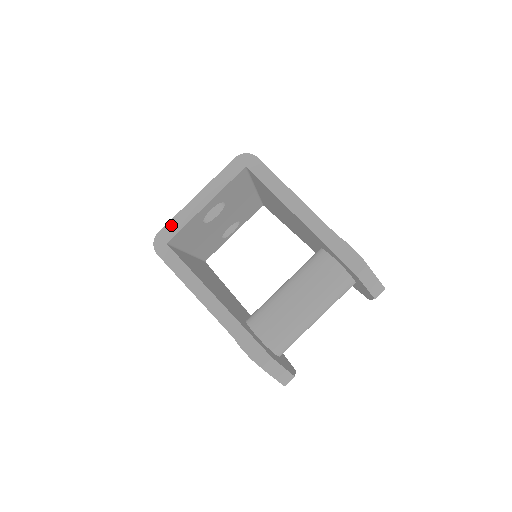
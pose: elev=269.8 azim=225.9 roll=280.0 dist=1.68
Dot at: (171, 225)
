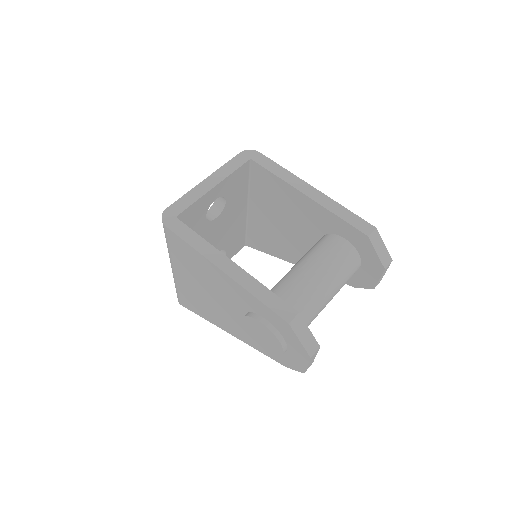
Dot at: (180, 202)
